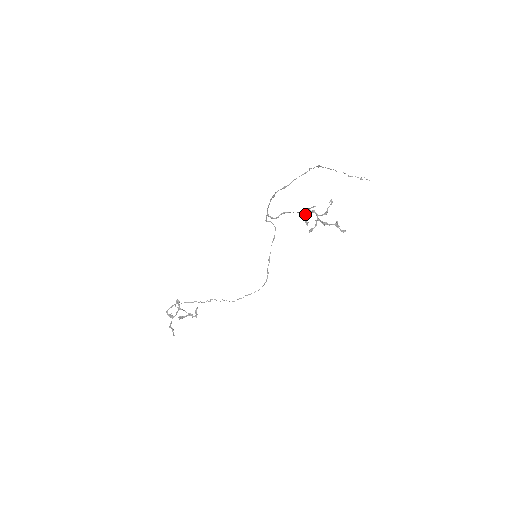
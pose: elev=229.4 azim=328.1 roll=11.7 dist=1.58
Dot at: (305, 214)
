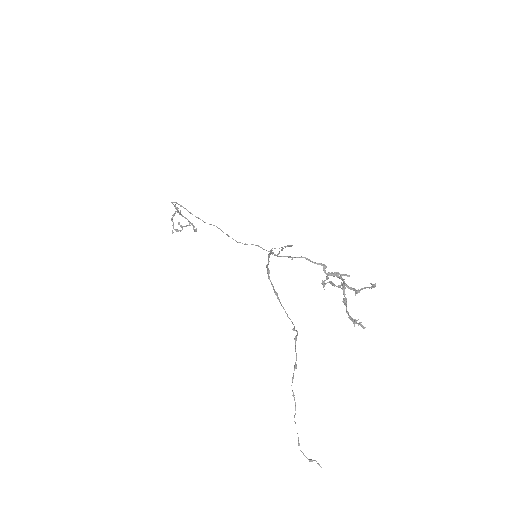
Dot at: (326, 276)
